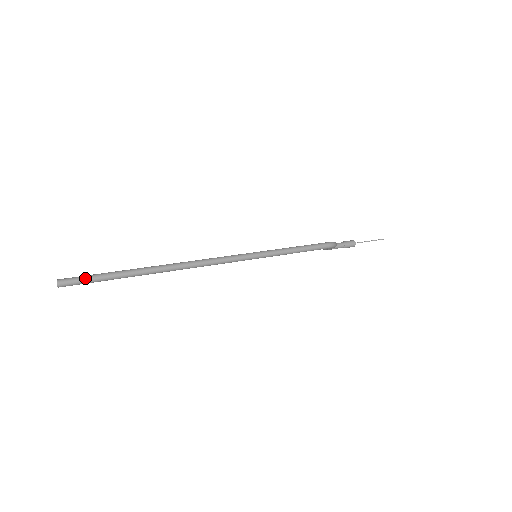
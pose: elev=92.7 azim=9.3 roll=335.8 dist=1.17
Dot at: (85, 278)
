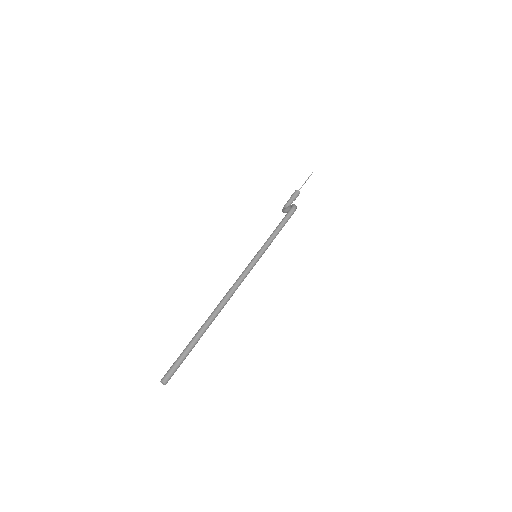
Dot at: (176, 364)
